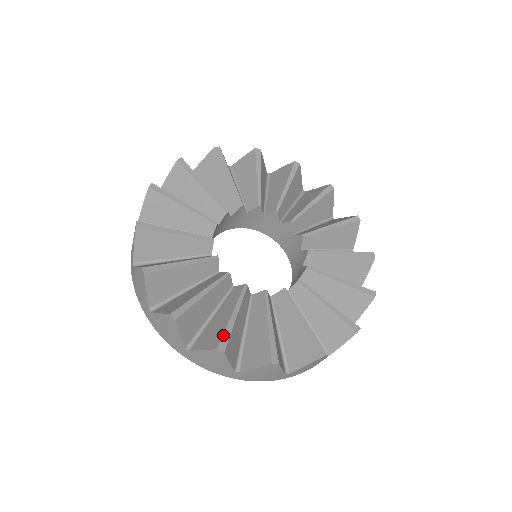
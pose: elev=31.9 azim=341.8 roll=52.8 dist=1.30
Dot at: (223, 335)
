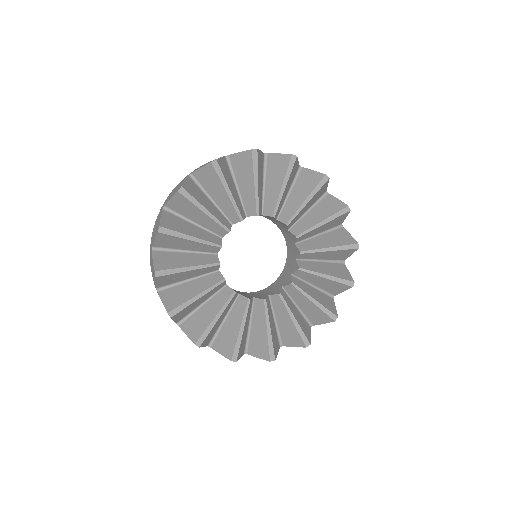
Dot at: (235, 349)
